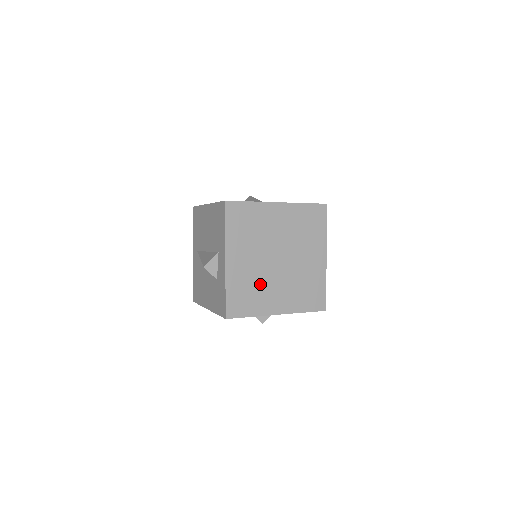
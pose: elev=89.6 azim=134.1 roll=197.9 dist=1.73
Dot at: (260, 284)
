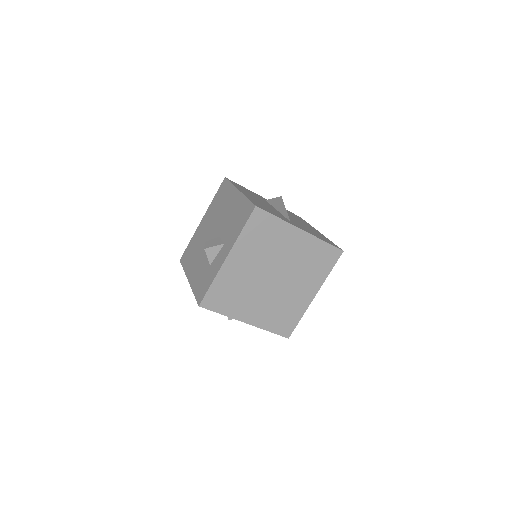
Dot at: (245, 291)
